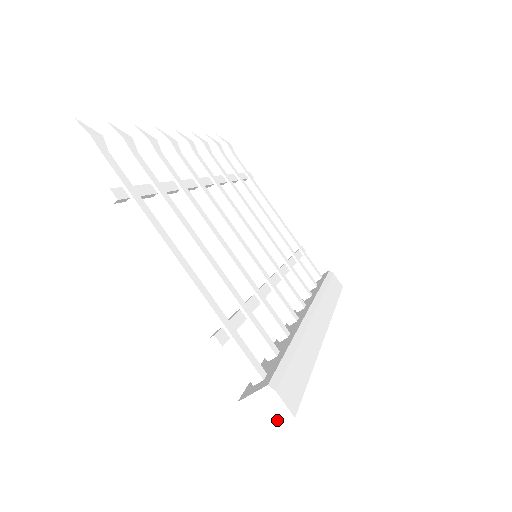
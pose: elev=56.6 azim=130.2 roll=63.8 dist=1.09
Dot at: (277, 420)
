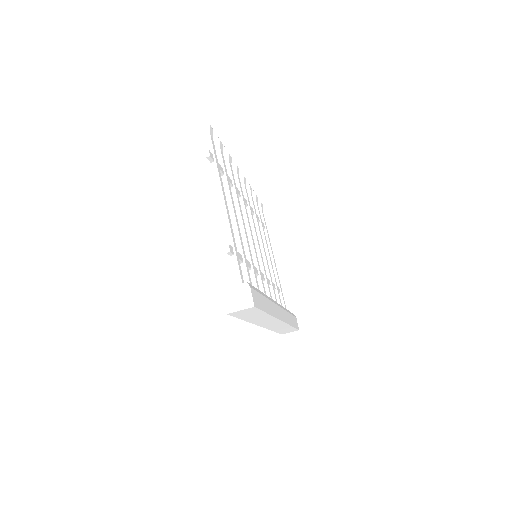
Dot at: (243, 305)
